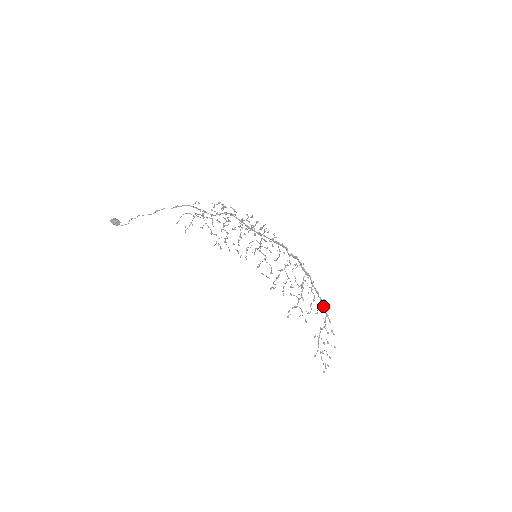
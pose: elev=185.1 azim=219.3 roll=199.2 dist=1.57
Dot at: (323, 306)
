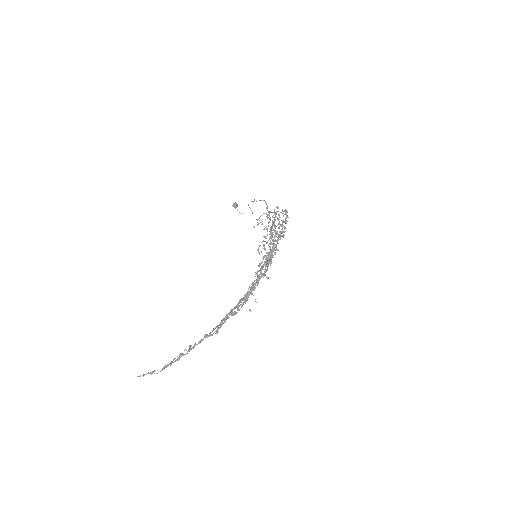
Dot at: (224, 319)
